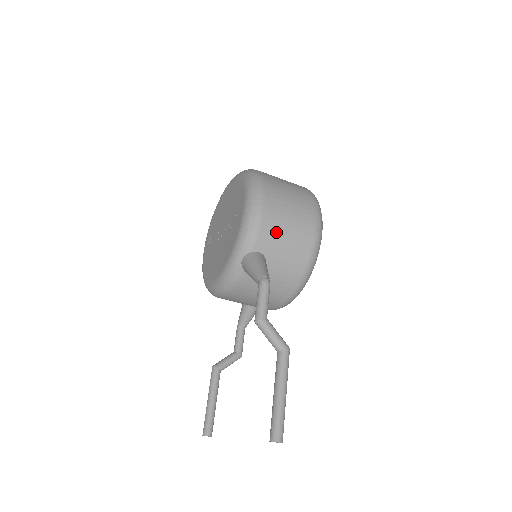
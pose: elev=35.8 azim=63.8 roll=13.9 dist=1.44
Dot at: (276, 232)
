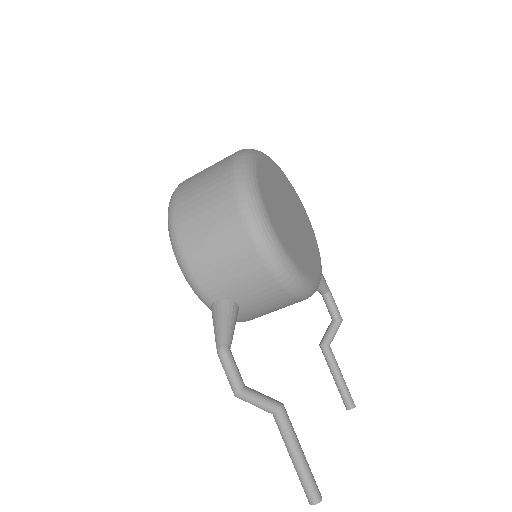
Dot at: (213, 273)
